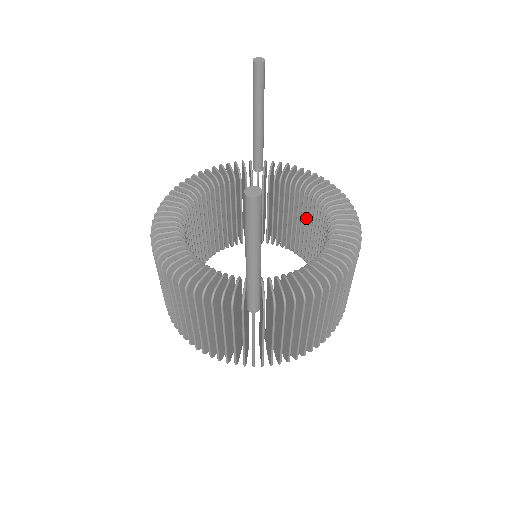
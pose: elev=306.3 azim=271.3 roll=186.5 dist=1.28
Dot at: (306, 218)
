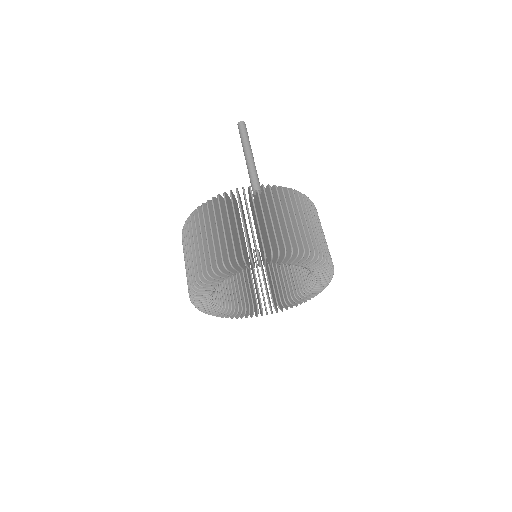
Dot at: occluded
